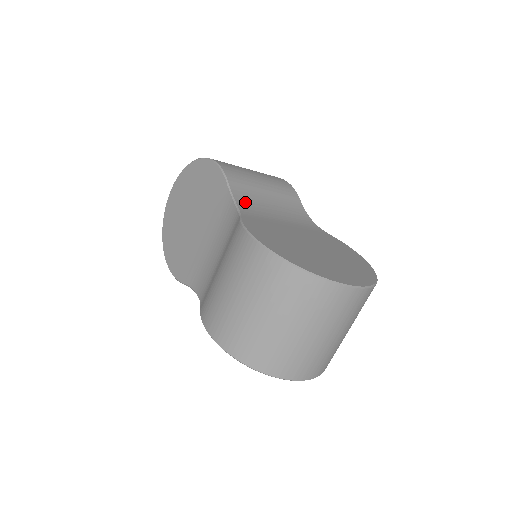
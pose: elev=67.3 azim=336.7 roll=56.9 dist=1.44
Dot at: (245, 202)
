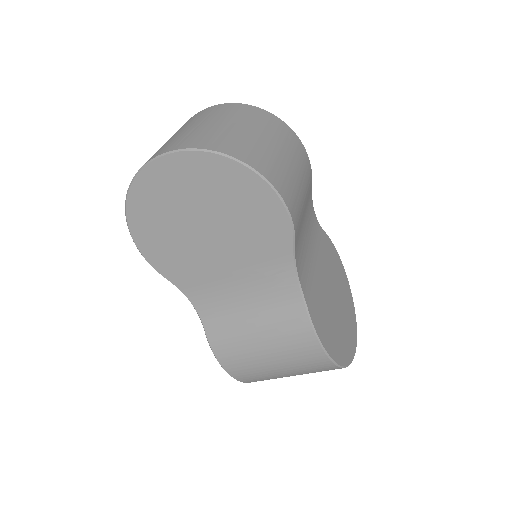
Dot at: (299, 260)
